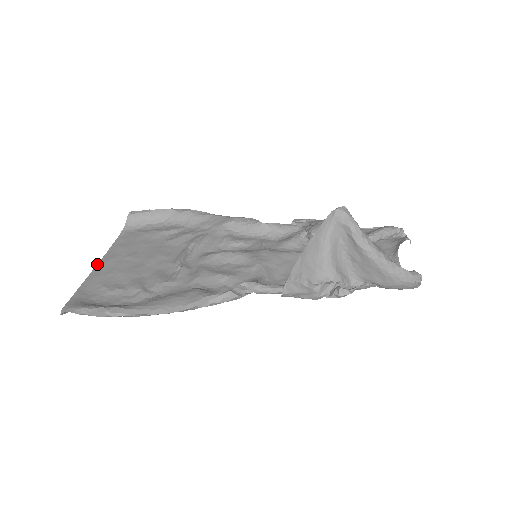
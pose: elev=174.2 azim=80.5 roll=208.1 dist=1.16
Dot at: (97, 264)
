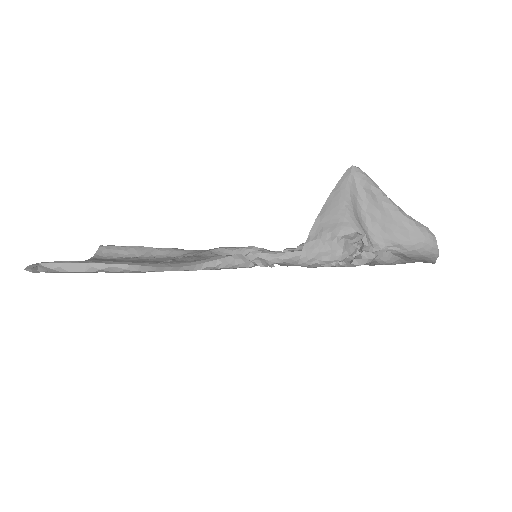
Dot at: occluded
